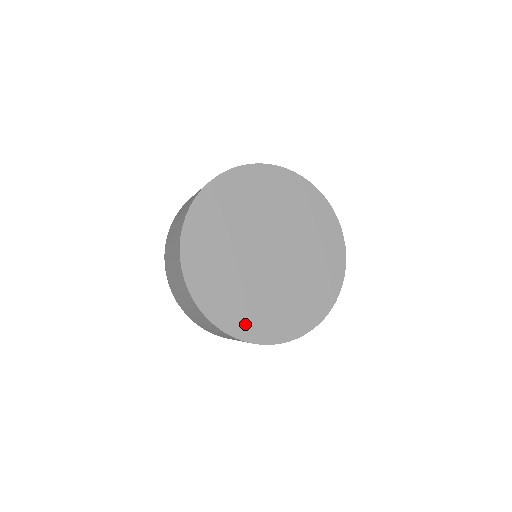
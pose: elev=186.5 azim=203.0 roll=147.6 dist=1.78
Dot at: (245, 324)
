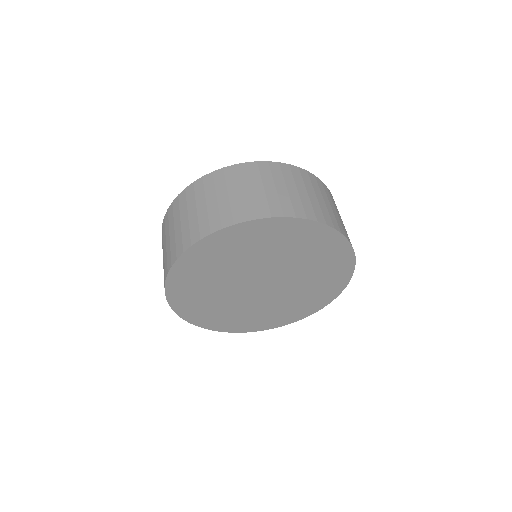
Dot at: (255, 324)
